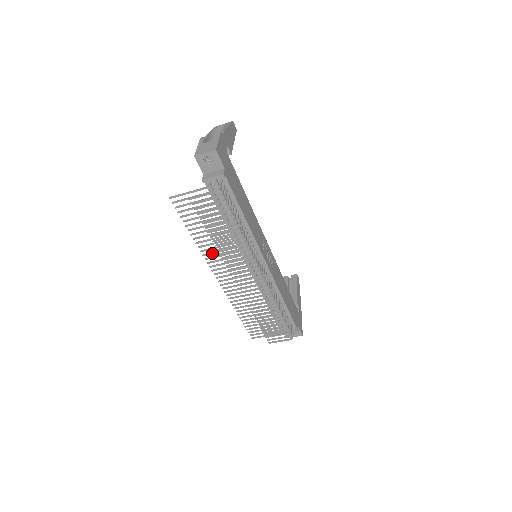
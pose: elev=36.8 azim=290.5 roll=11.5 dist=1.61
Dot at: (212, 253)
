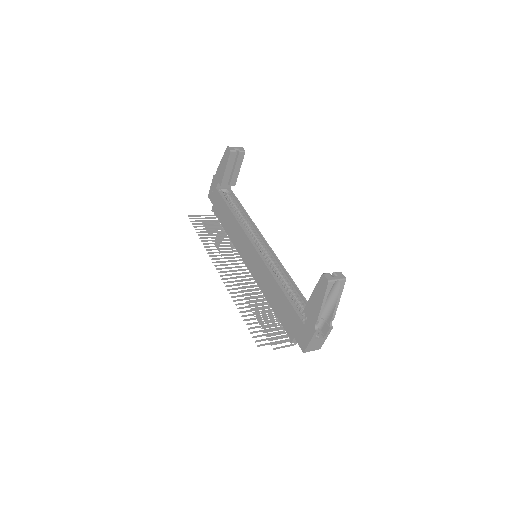
Dot at: occluded
